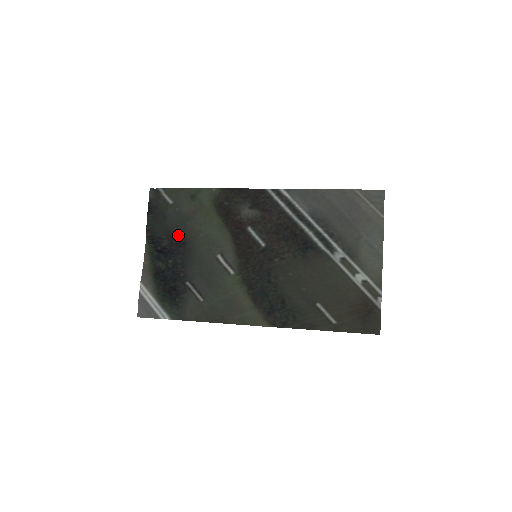
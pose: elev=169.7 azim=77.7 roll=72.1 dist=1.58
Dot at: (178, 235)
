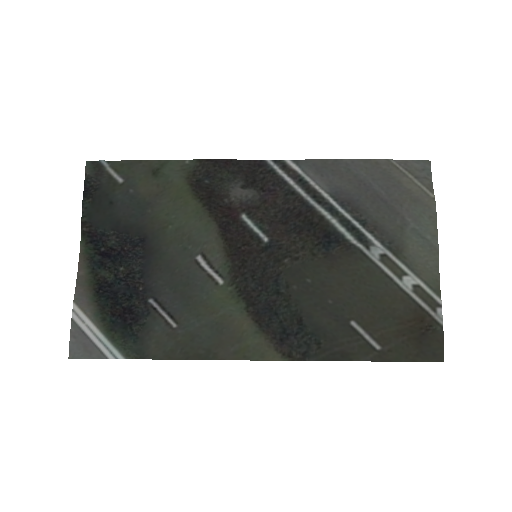
Dot at: (133, 229)
